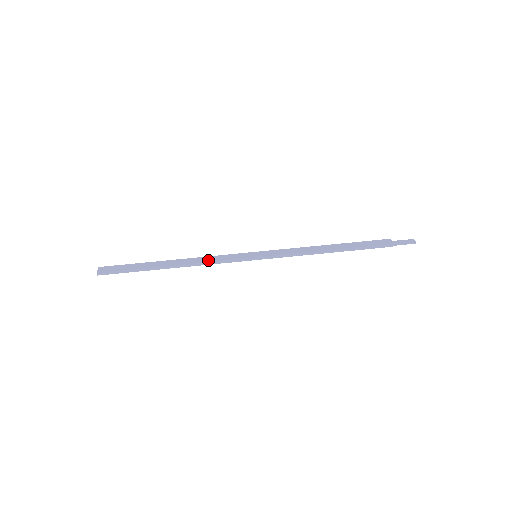
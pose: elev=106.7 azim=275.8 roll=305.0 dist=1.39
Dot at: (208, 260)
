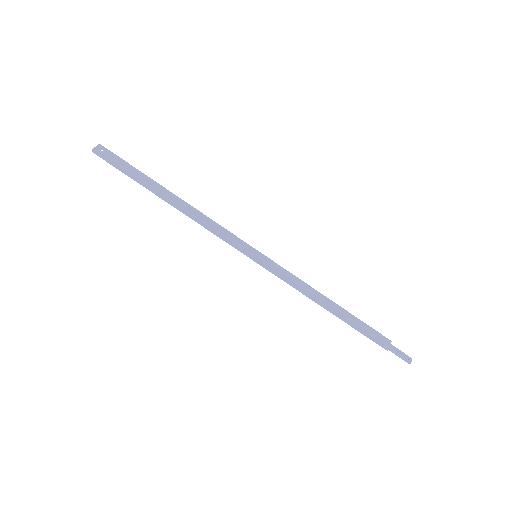
Dot at: (208, 224)
